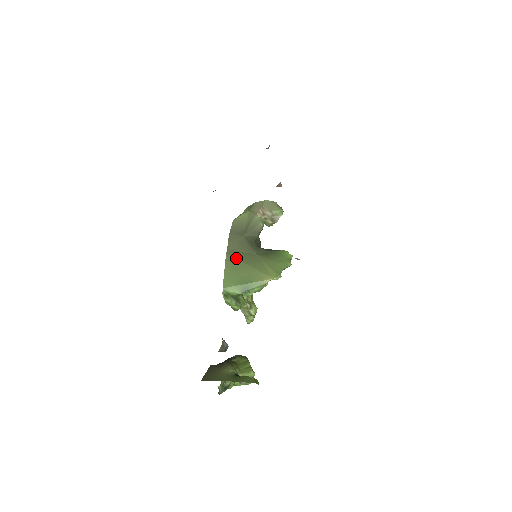
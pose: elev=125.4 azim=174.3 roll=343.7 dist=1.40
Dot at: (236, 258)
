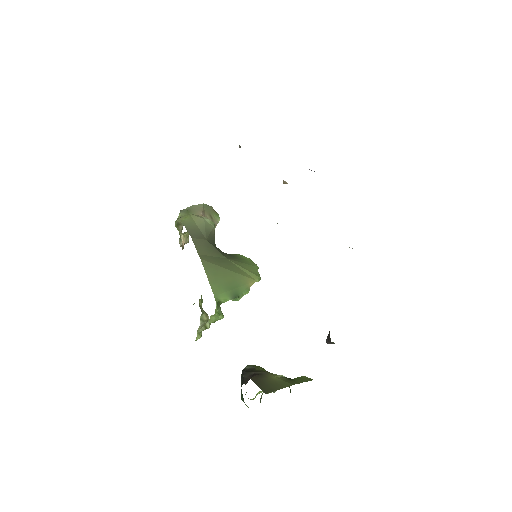
Dot at: (213, 263)
